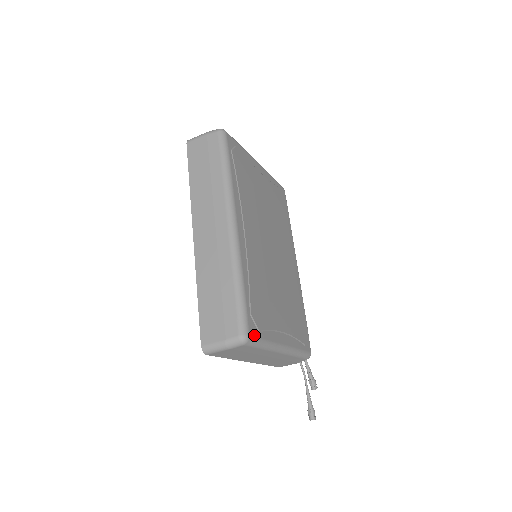
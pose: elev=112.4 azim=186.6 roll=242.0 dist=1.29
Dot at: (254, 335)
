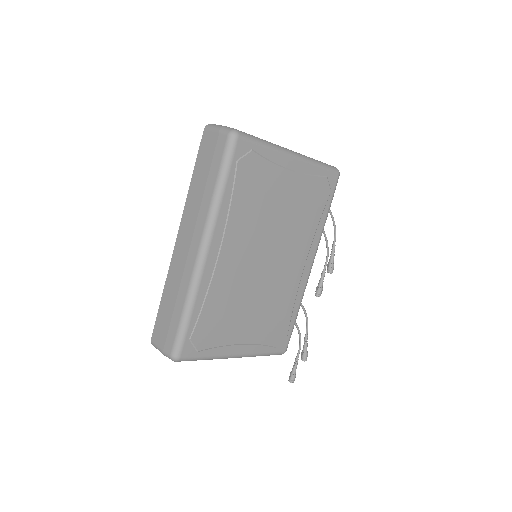
Dot at: (188, 356)
